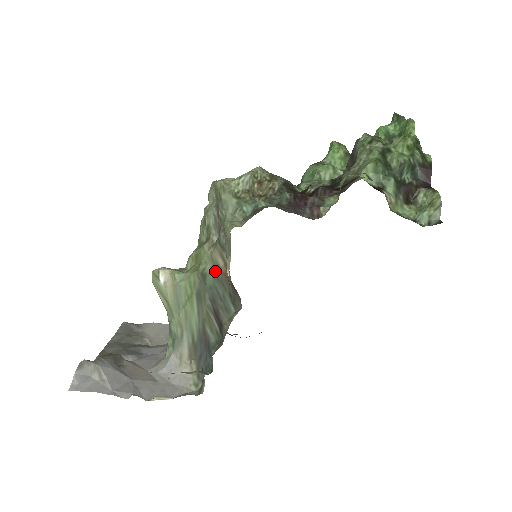
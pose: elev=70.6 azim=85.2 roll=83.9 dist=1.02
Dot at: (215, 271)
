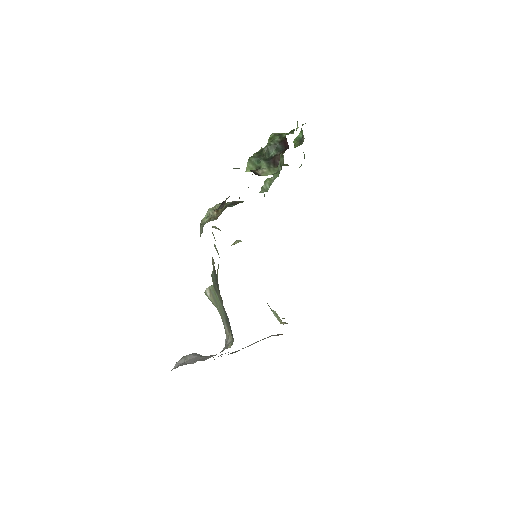
Dot at: occluded
